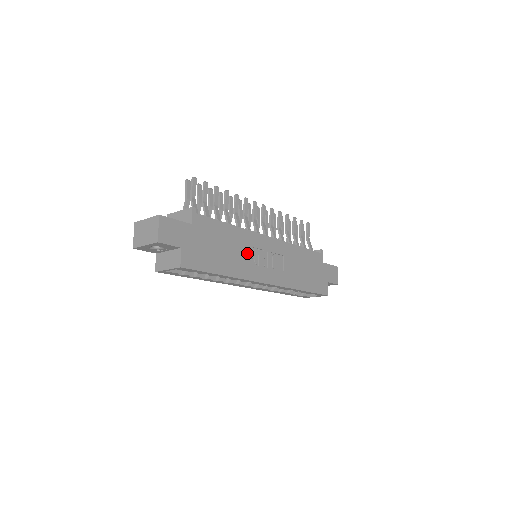
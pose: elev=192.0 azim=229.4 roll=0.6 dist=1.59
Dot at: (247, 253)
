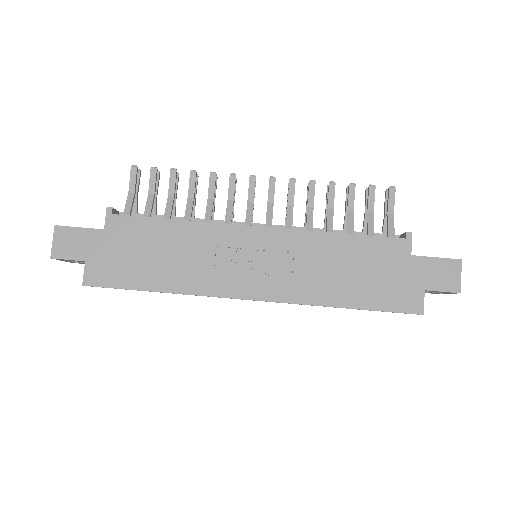
Dot at: (207, 257)
